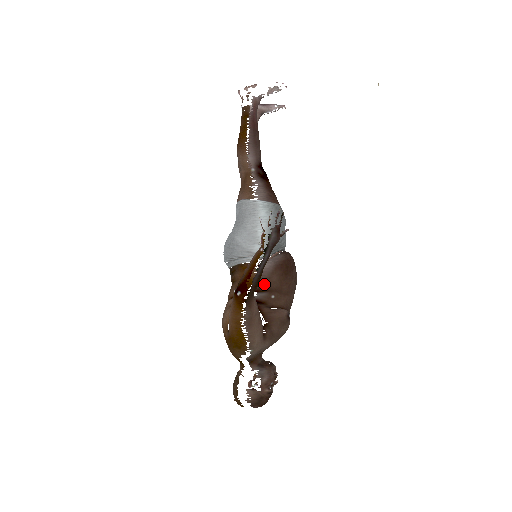
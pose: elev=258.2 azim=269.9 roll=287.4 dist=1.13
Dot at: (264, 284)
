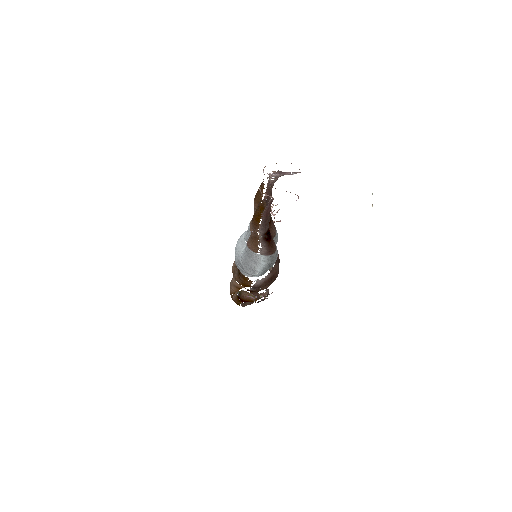
Dot at: occluded
